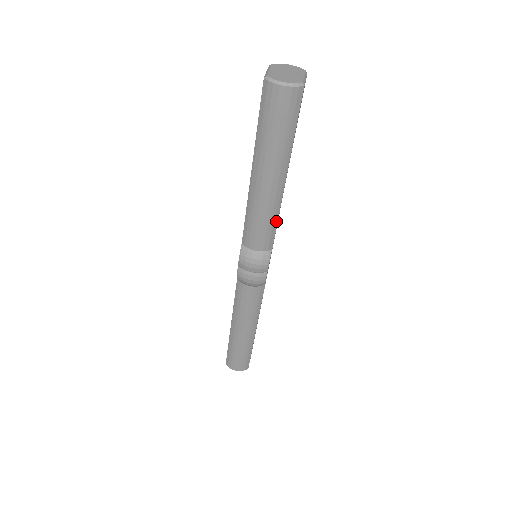
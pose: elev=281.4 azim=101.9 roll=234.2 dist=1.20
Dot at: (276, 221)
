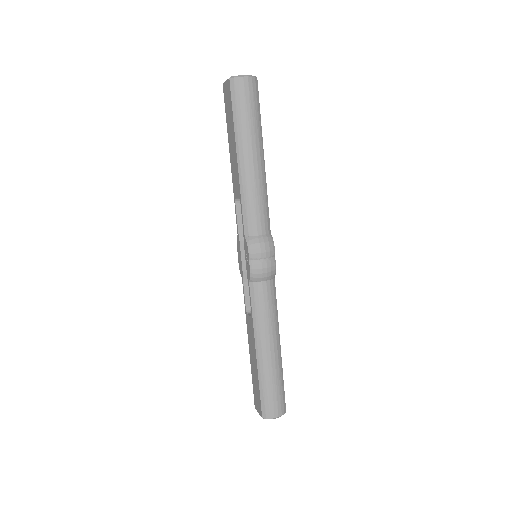
Dot at: (267, 200)
